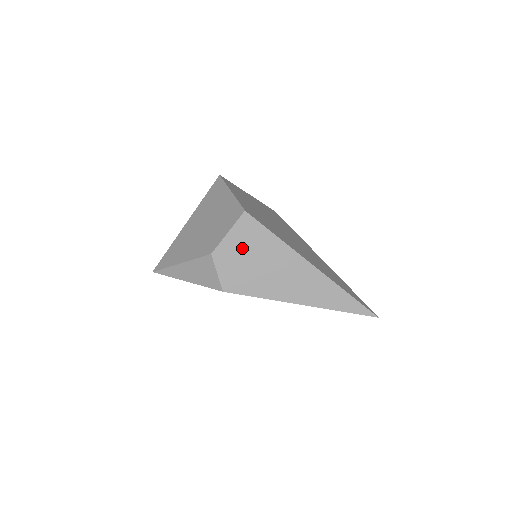
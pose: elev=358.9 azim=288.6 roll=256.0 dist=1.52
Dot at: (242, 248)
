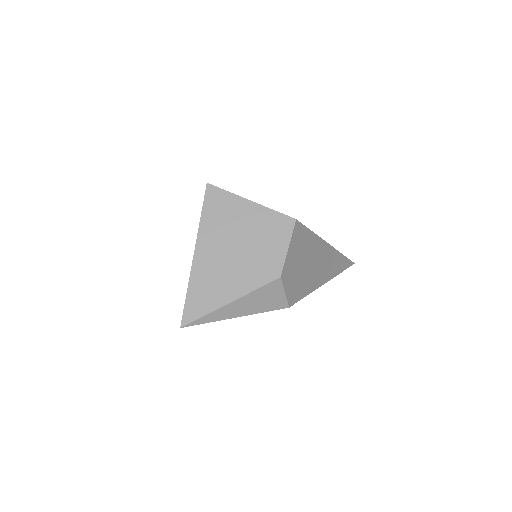
Dot at: (297, 257)
